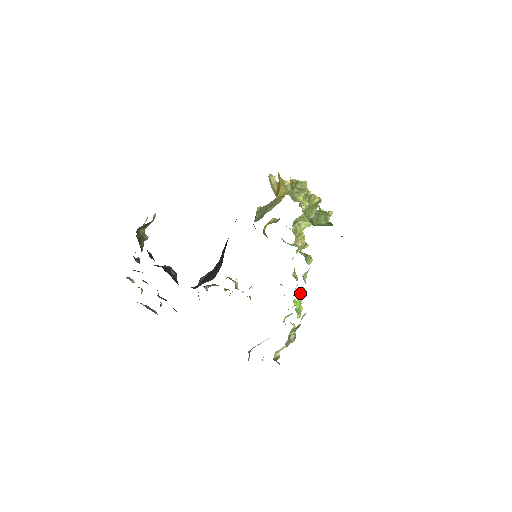
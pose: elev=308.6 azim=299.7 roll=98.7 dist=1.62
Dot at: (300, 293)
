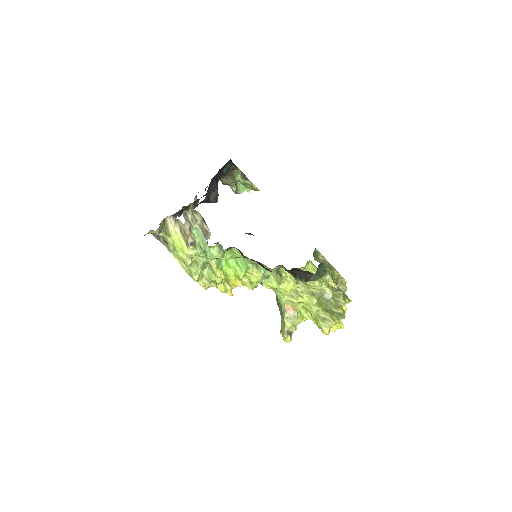
Dot at: (239, 265)
